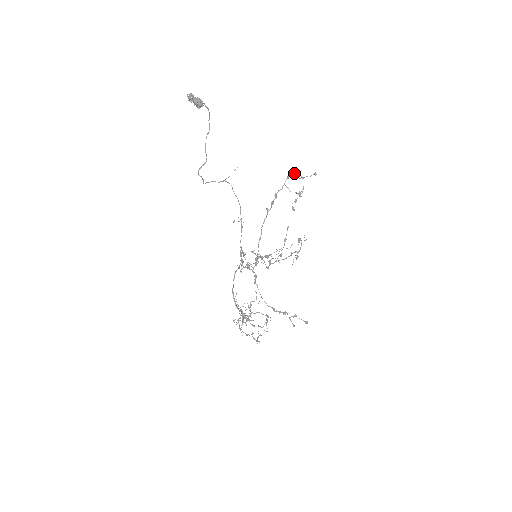
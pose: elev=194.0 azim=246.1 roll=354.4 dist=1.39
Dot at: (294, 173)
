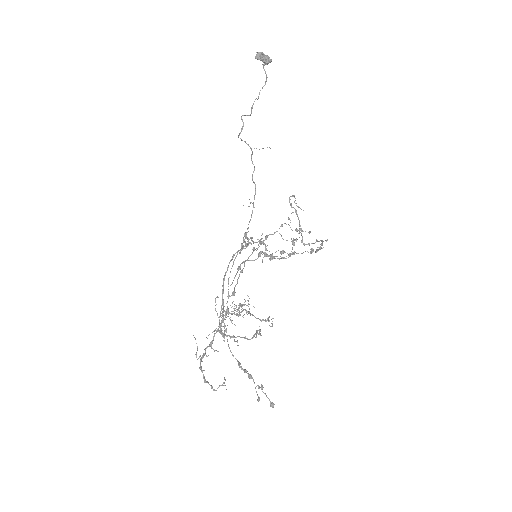
Dot at: occluded
